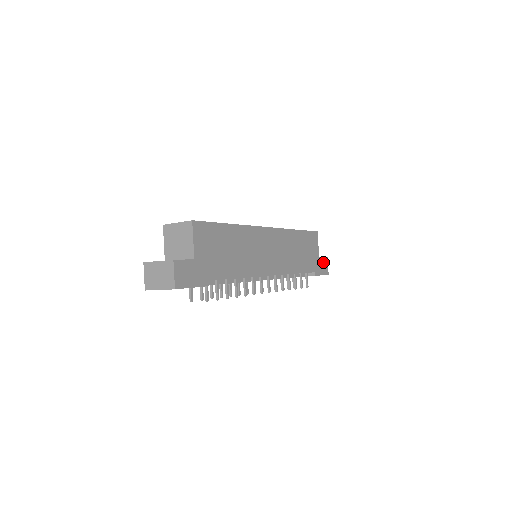
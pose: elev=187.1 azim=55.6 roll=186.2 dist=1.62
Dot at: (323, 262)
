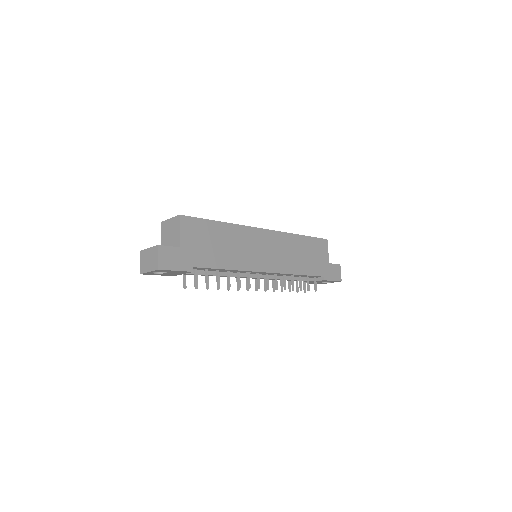
Dot at: (334, 269)
